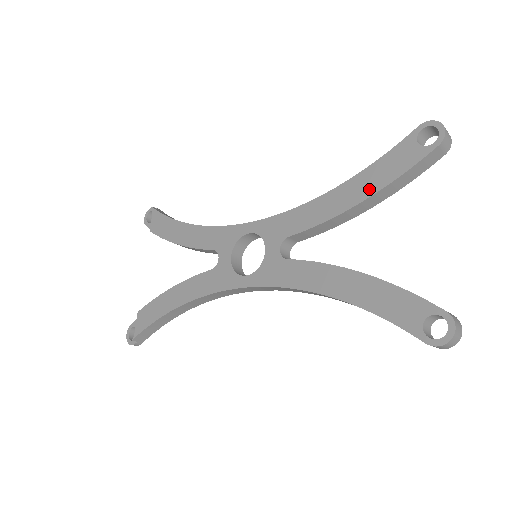
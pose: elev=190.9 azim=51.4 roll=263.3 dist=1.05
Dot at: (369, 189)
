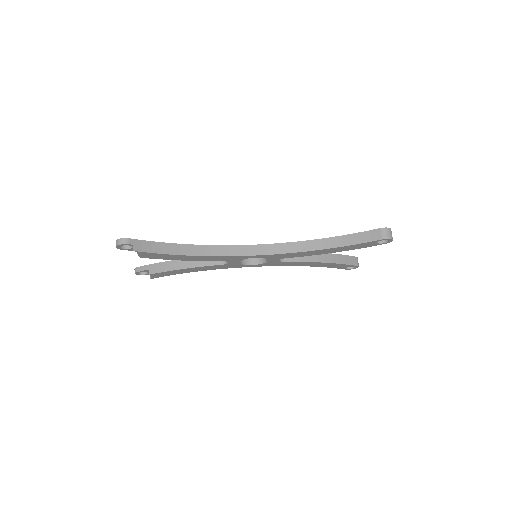
Dot at: (343, 250)
